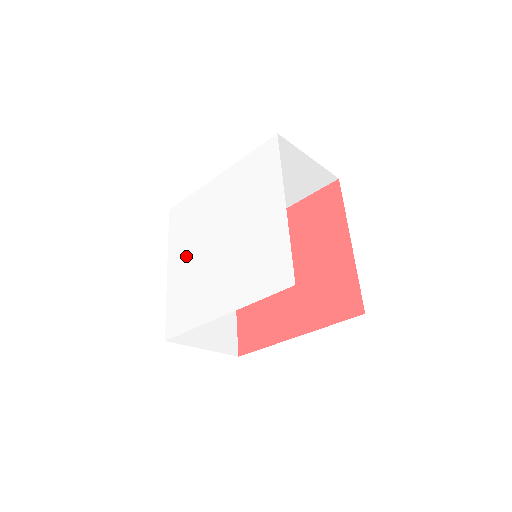
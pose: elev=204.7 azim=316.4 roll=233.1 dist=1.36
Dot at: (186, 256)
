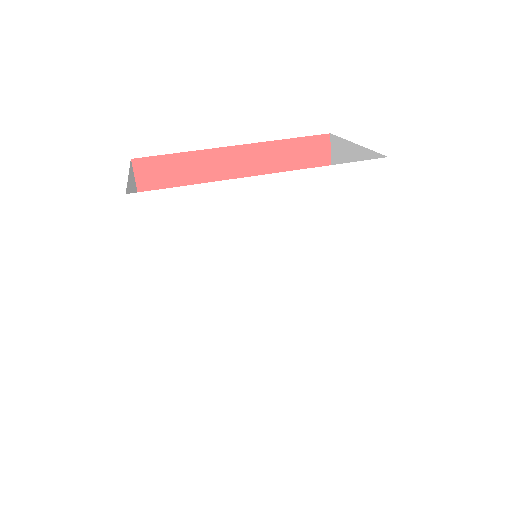
Dot at: (199, 294)
